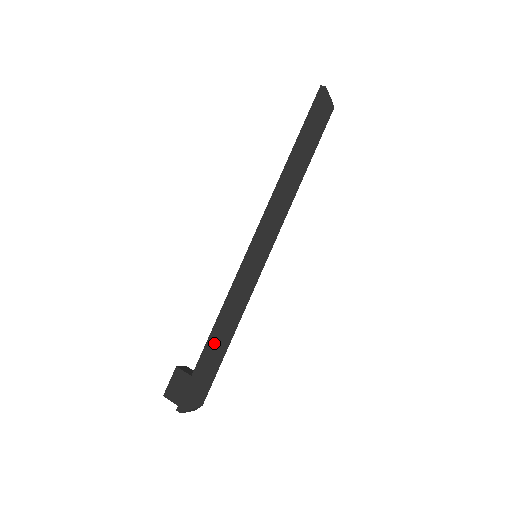
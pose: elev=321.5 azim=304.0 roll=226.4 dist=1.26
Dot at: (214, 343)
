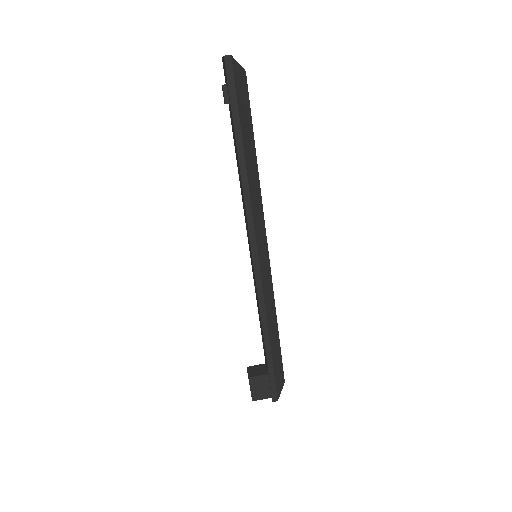
Dot at: (271, 343)
